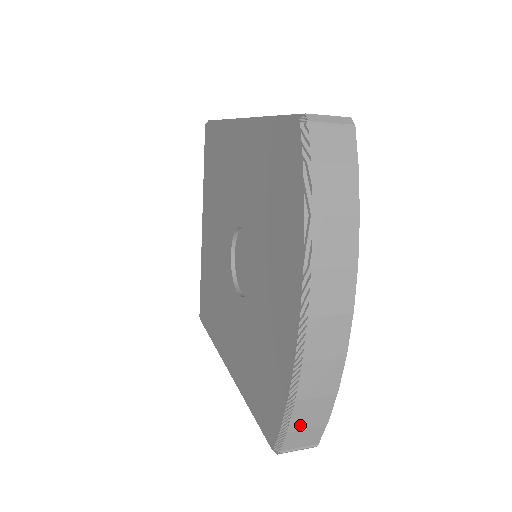
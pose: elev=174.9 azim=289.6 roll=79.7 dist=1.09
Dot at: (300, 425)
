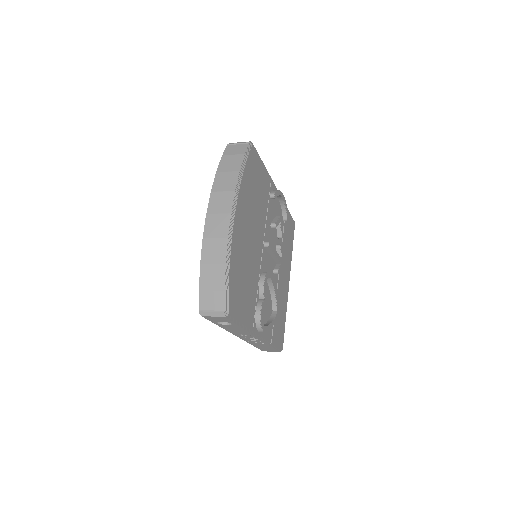
Dot at: (208, 286)
